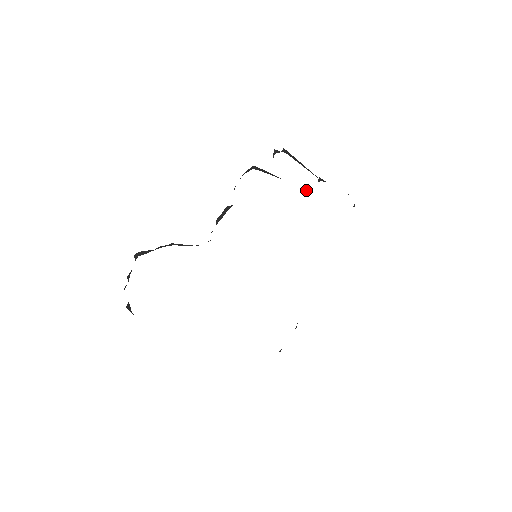
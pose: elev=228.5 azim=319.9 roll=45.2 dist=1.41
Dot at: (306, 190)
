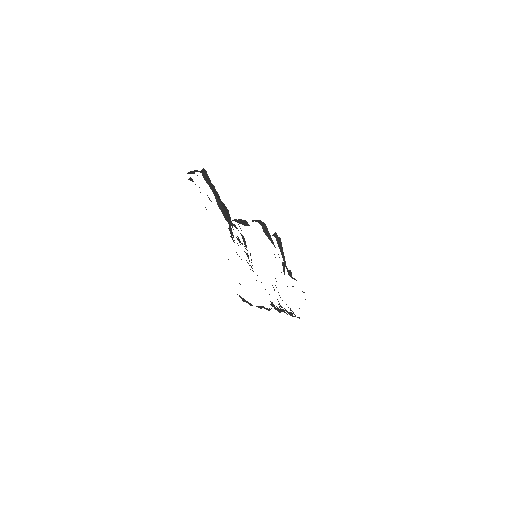
Dot at: (283, 266)
